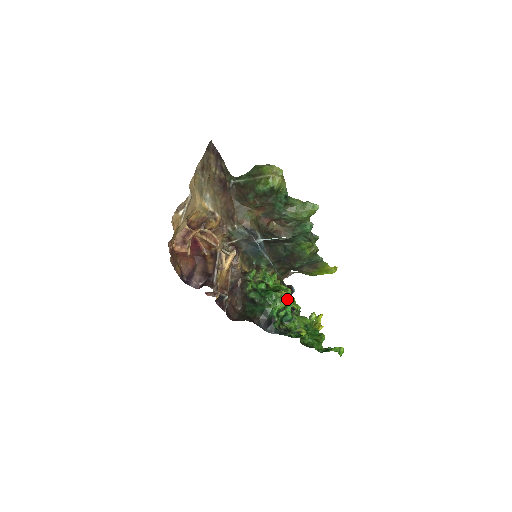
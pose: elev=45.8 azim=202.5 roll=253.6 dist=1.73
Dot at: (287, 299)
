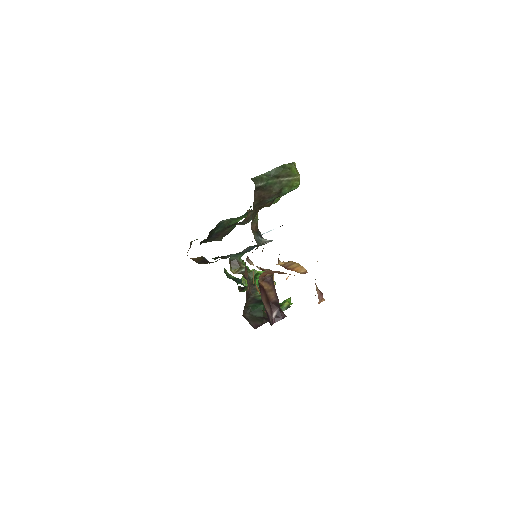
Dot at: occluded
